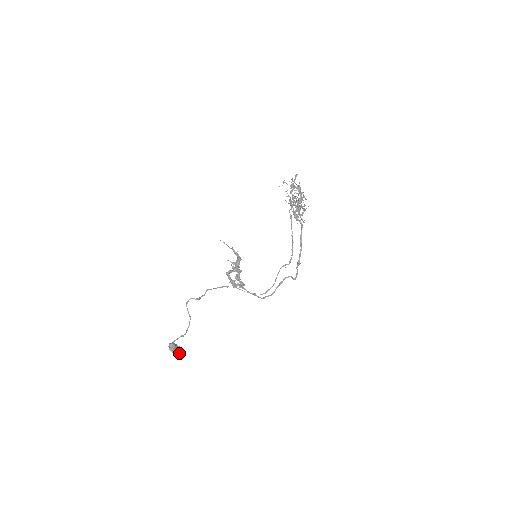
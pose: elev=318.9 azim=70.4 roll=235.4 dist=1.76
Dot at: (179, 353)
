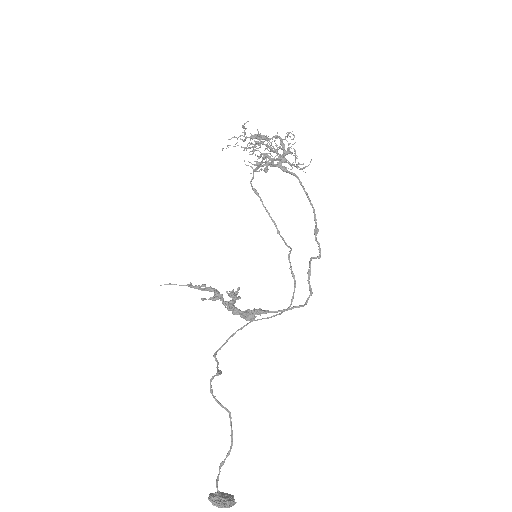
Dot at: (234, 500)
